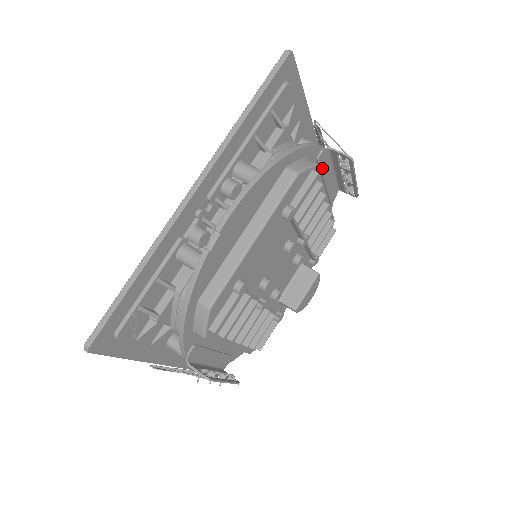
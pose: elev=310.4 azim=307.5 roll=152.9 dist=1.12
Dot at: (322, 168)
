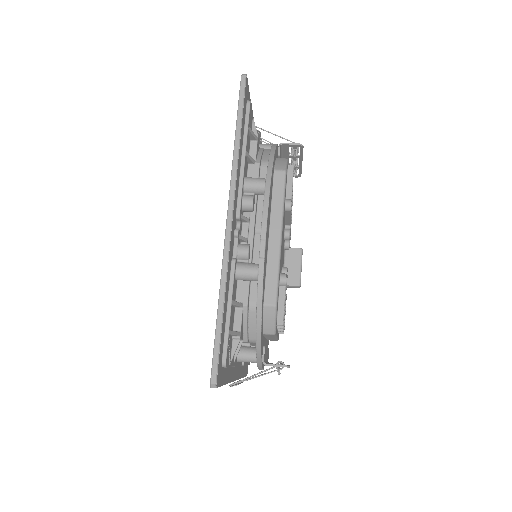
Dot at: occluded
